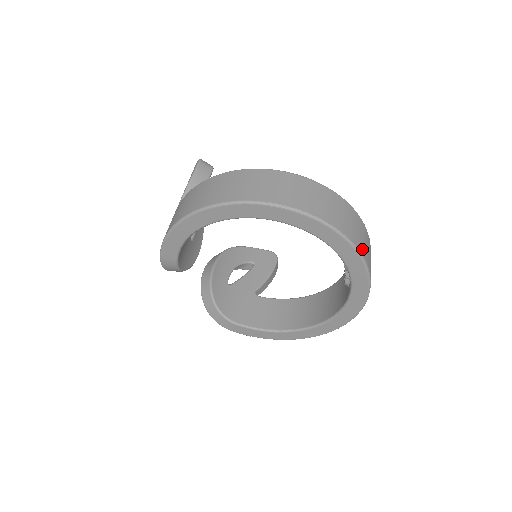
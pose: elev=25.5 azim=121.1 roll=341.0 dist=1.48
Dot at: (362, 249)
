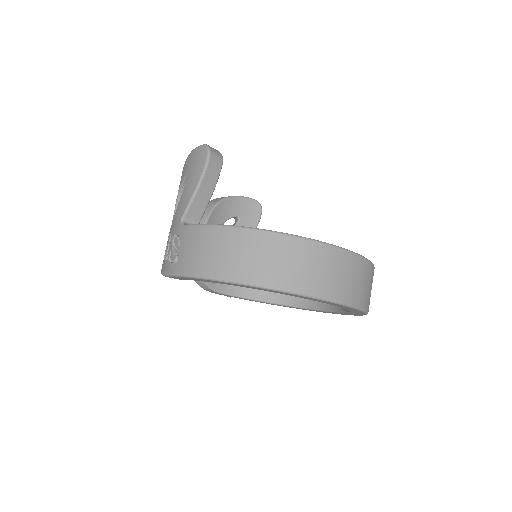
Dot at: (369, 304)
